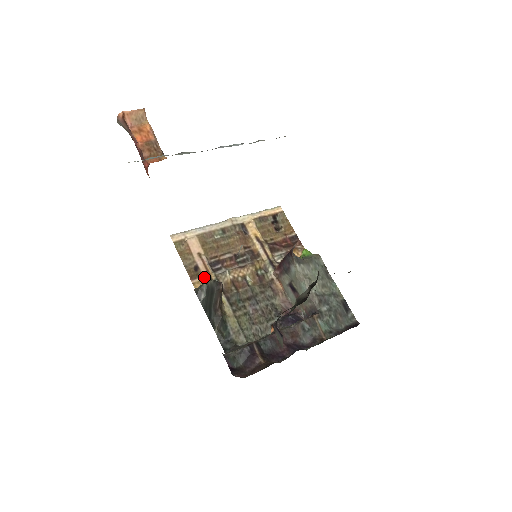
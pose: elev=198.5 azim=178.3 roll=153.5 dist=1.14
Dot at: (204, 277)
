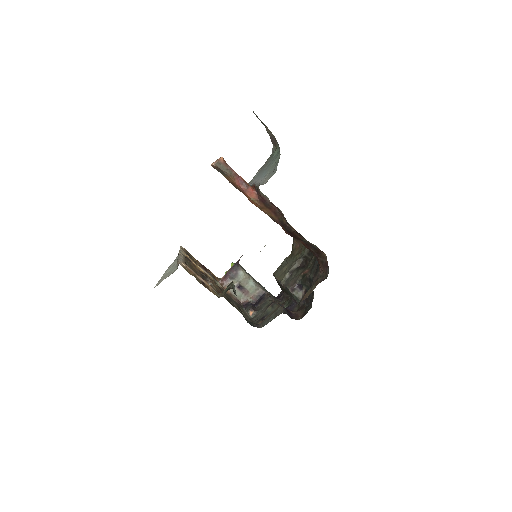
Dot at: (211, 288)
